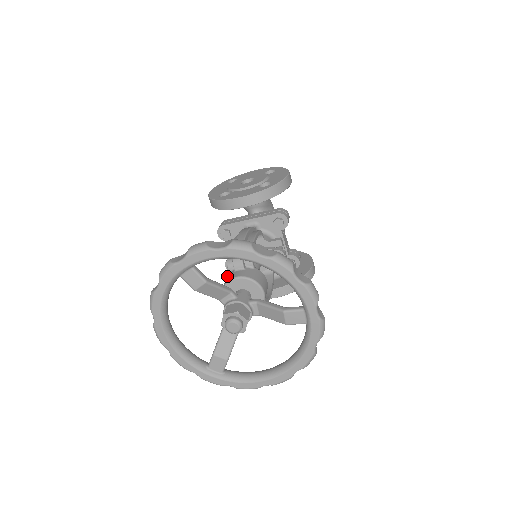
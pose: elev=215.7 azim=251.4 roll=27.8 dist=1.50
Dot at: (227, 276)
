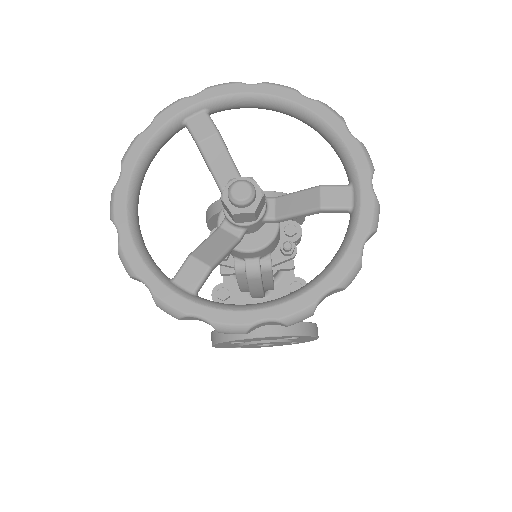
Dot at: occluded
